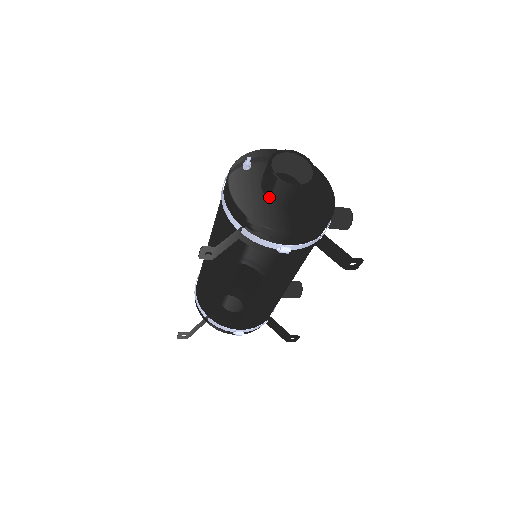
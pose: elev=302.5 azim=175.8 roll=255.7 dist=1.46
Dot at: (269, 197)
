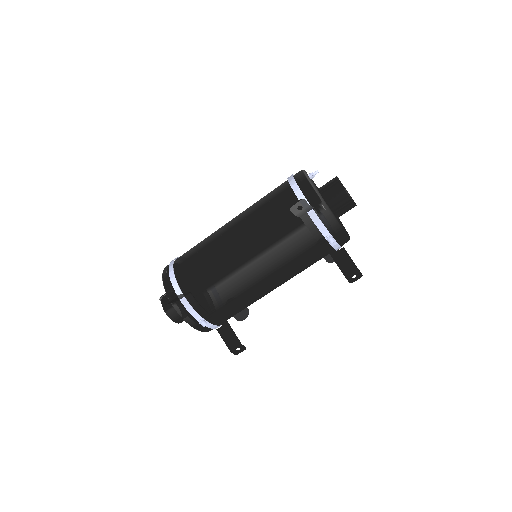
Dot at: (327, 201)
